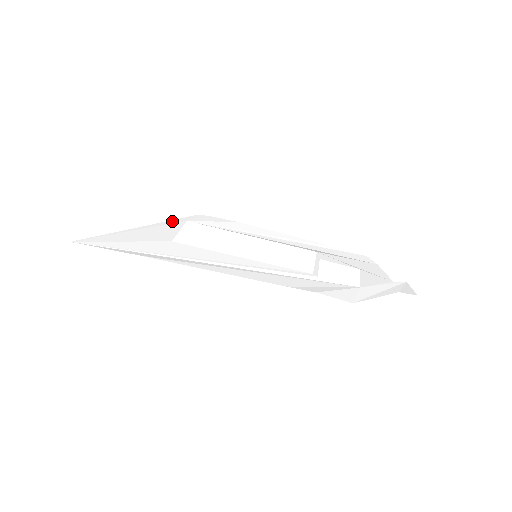
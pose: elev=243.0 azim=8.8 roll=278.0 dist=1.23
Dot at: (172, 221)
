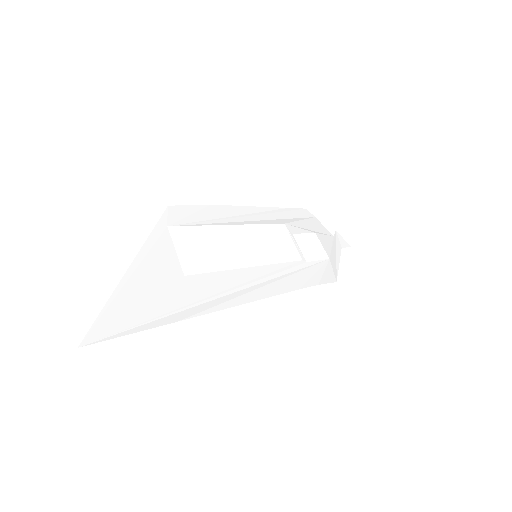
Dot at: (154, 234)
